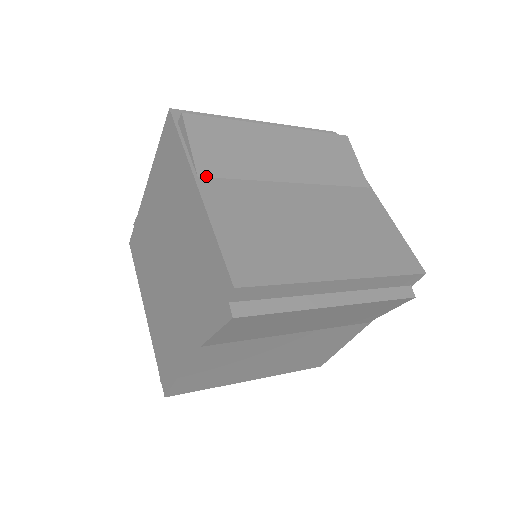
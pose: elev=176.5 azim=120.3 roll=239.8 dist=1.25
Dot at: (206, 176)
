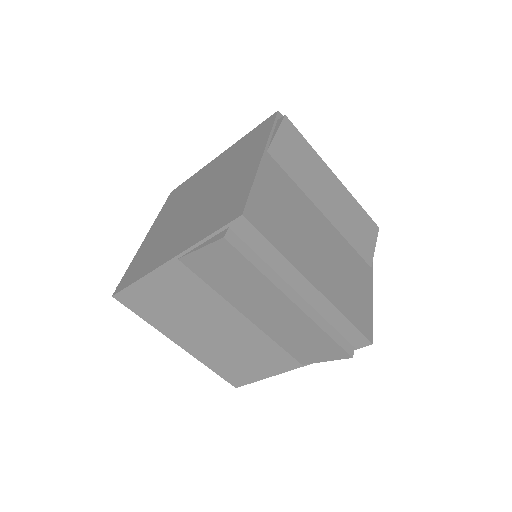
Dot at: (272, 156)
